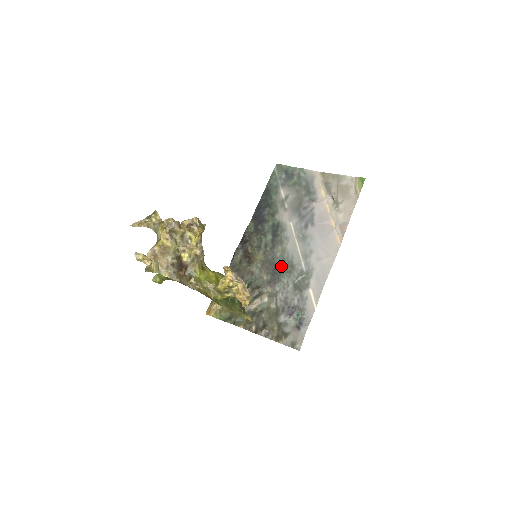
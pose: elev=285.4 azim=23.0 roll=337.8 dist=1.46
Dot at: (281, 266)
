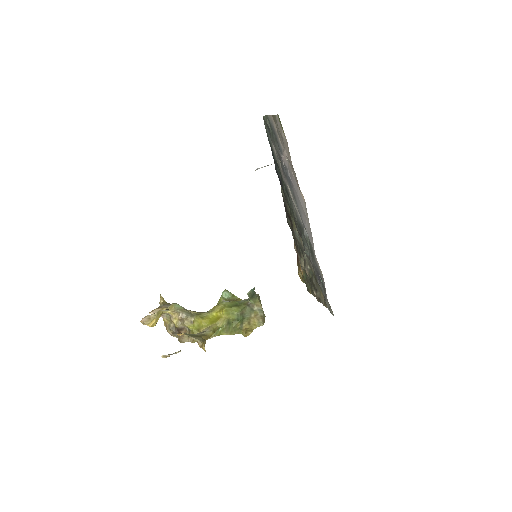
Dot at: (301, 232)
